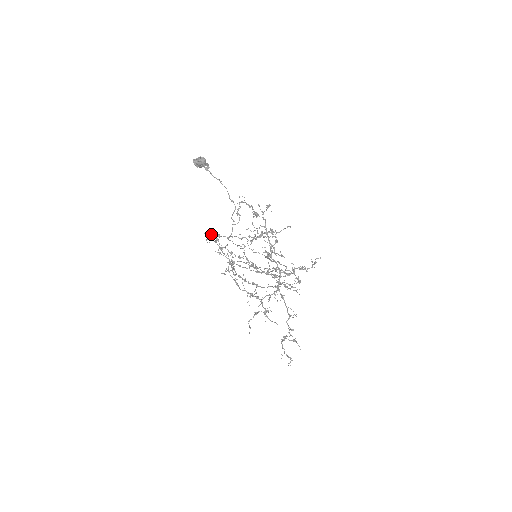
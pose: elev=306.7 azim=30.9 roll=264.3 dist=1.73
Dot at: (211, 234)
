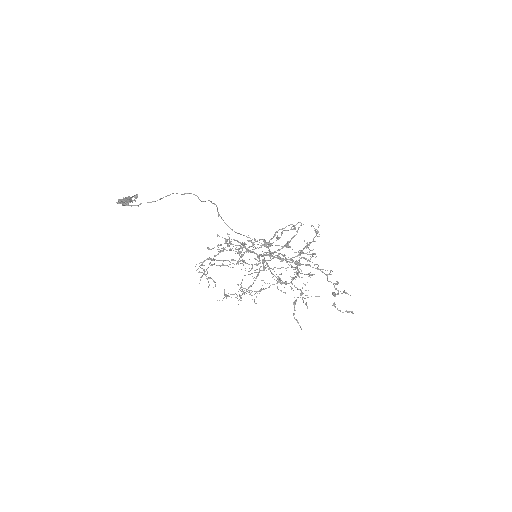
Dot at: occluded
